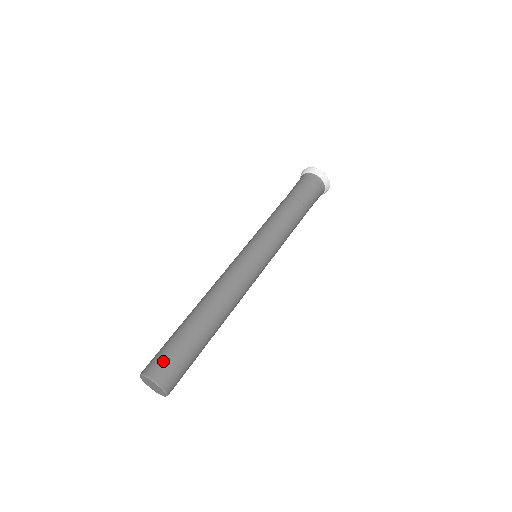
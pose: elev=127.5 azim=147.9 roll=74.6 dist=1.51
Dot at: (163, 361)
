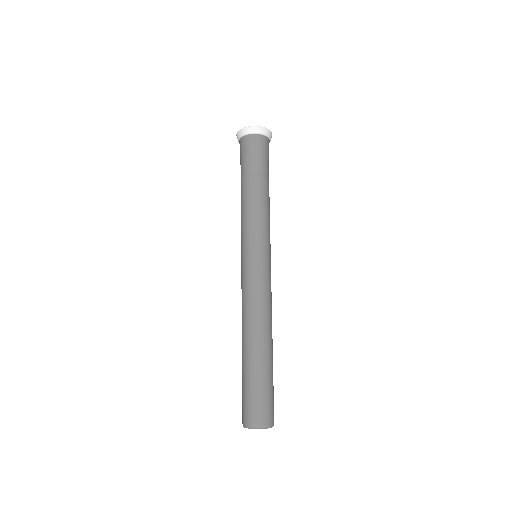
Dot at: (244, 408)
